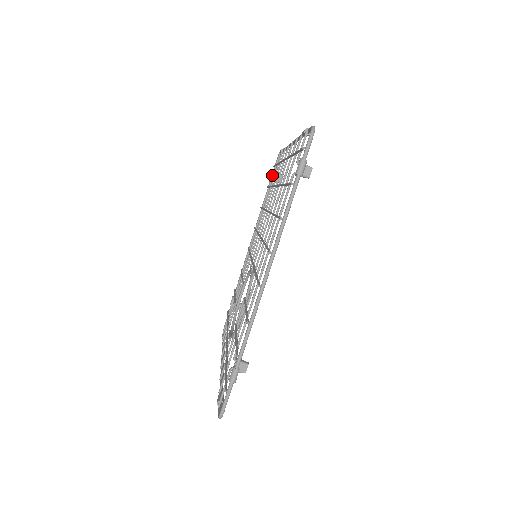
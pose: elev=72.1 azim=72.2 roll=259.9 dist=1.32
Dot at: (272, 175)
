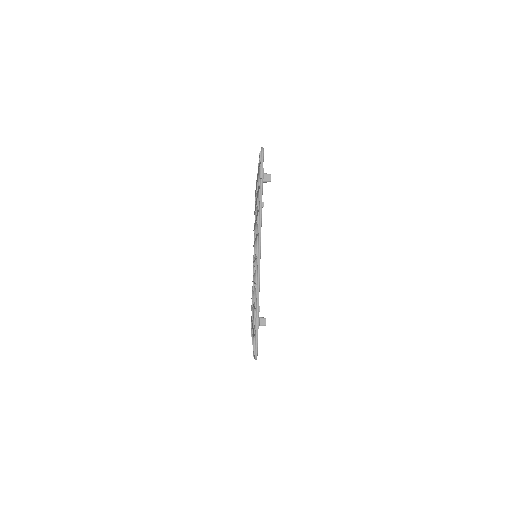
Dot at: occluded
